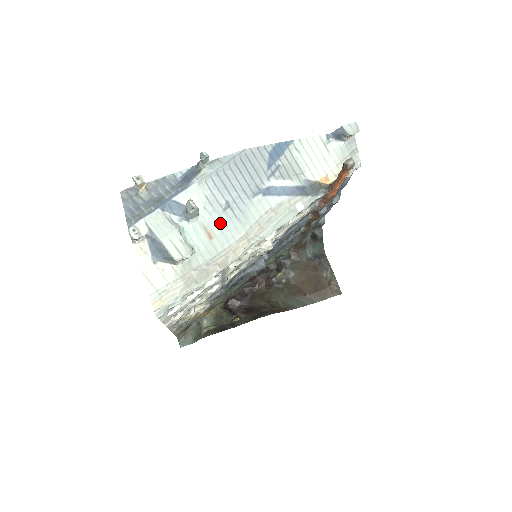
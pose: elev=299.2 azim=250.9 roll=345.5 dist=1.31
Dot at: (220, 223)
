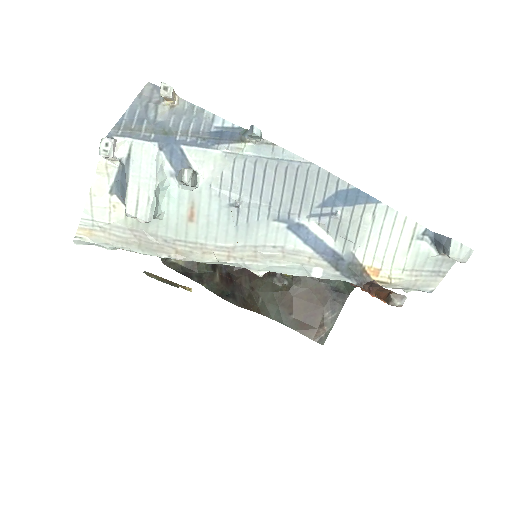
Dot at: (214, 214)
